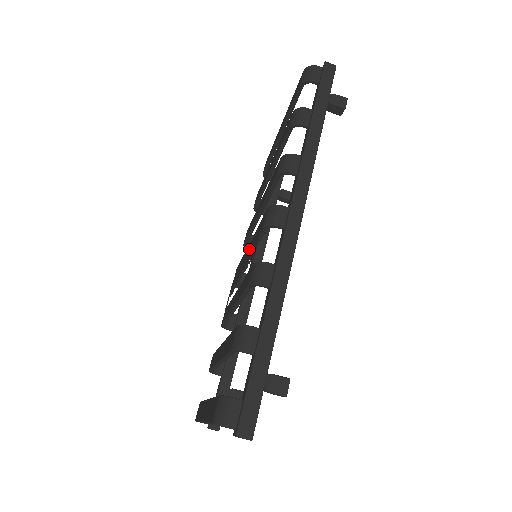
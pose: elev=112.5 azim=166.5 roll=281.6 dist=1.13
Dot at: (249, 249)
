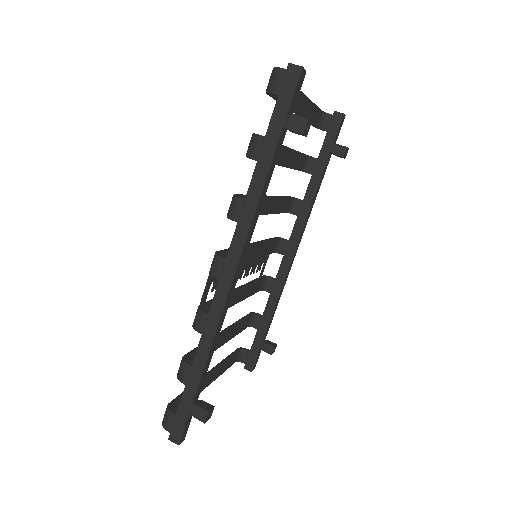
Dot at: occluded
